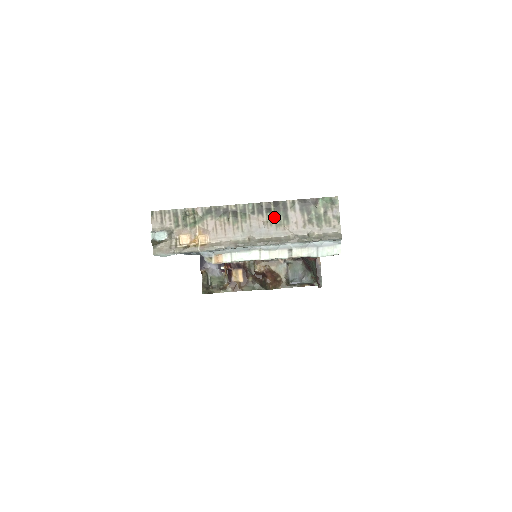
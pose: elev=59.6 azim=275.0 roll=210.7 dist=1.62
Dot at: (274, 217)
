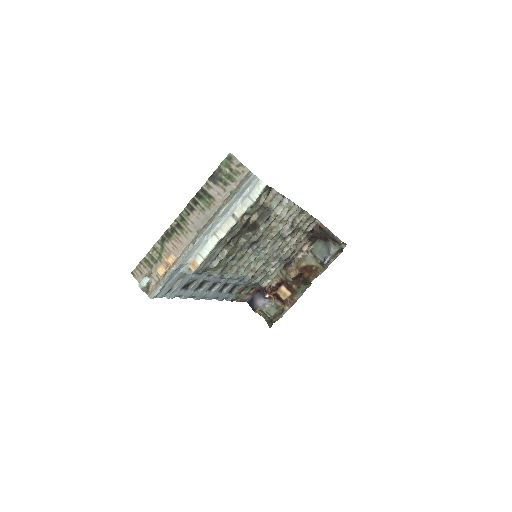
Dot at: (202, 204)
